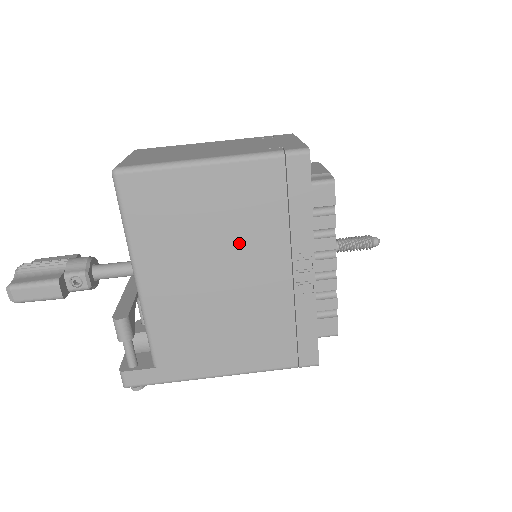
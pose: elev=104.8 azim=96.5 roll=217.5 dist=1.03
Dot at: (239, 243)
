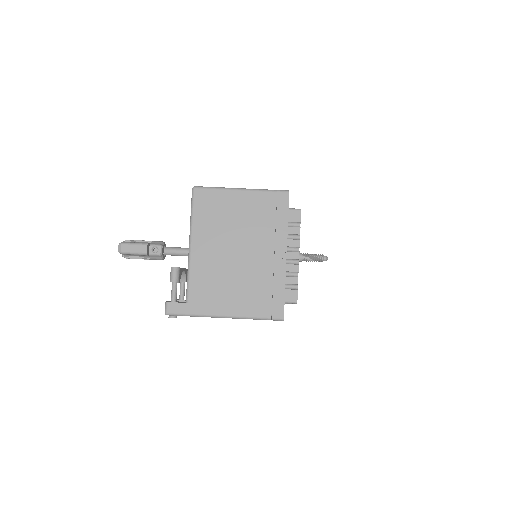
Dot at: (248, 233)
